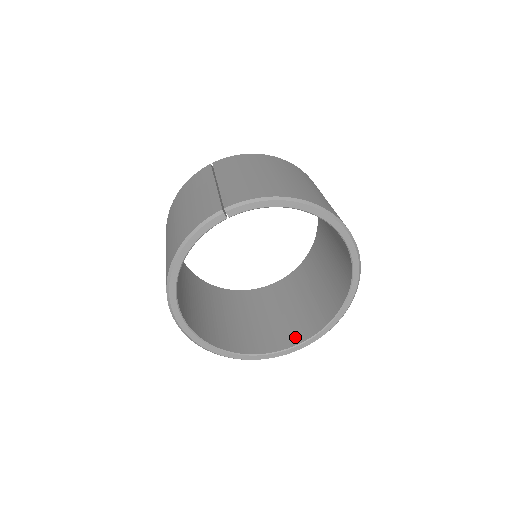
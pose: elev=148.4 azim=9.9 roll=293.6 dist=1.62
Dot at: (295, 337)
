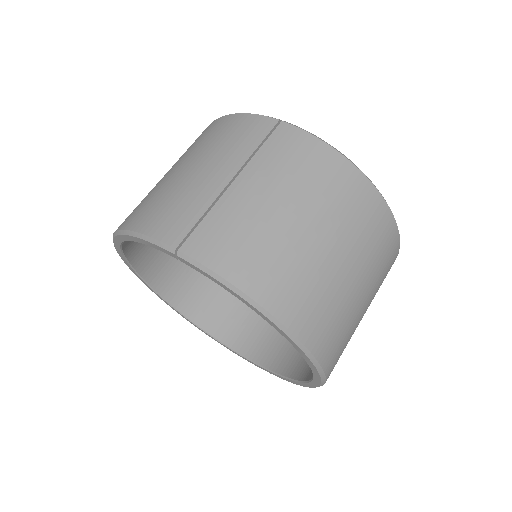
Dot at: (242, 341)
